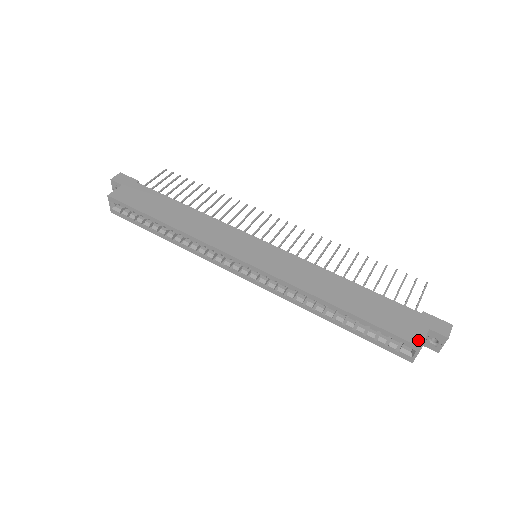
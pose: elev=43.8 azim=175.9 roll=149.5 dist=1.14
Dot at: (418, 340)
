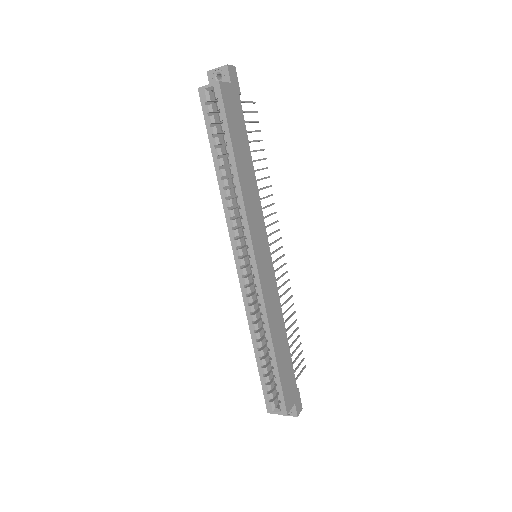
Dot at: (289, 408)
